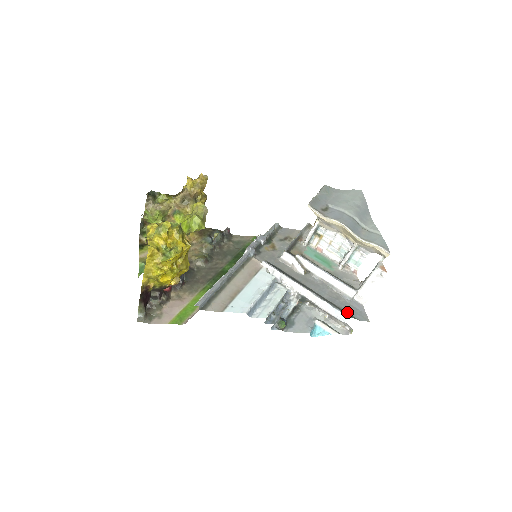
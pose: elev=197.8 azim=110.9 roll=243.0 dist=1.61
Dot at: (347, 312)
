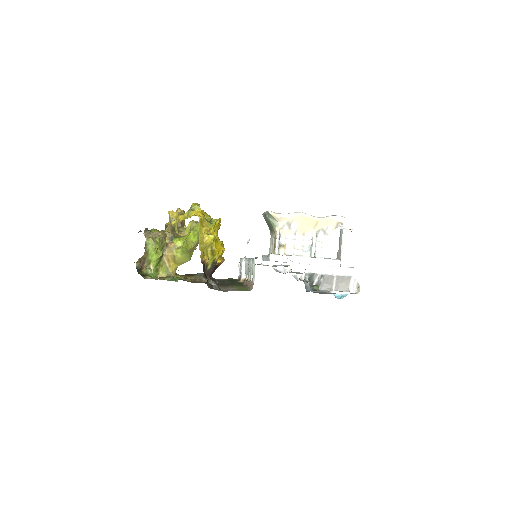
Dot at: occluded
